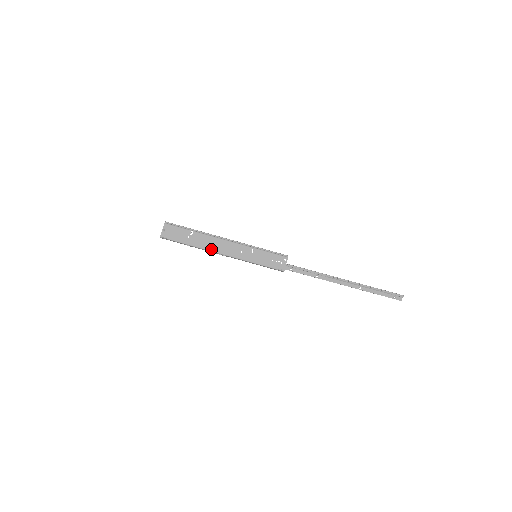
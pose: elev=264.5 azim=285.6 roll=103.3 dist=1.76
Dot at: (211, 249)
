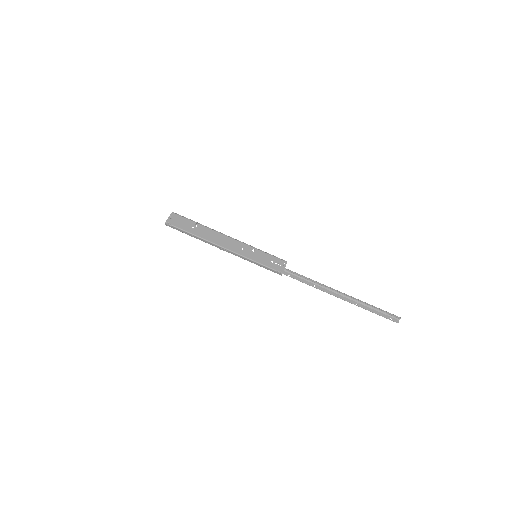
Dot at: (213, 241)
